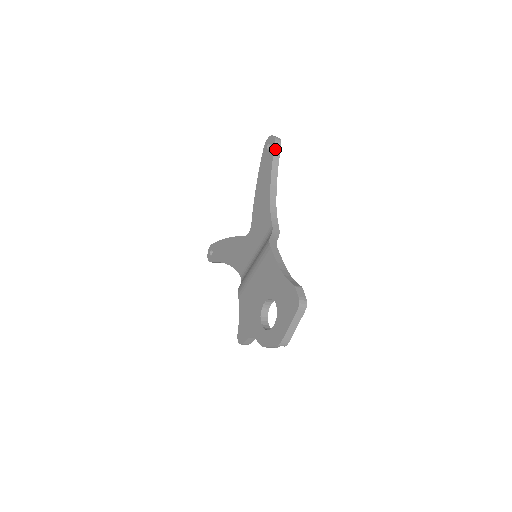
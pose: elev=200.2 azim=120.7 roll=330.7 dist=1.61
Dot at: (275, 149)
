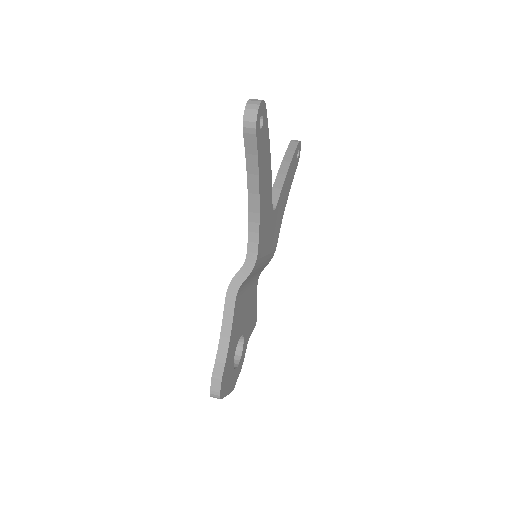
Dot at: (246, 140)
